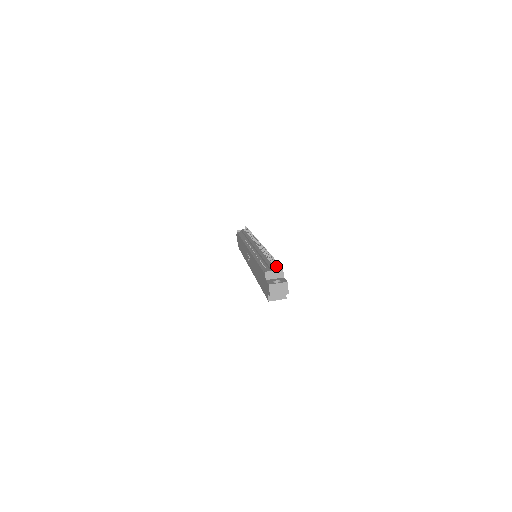
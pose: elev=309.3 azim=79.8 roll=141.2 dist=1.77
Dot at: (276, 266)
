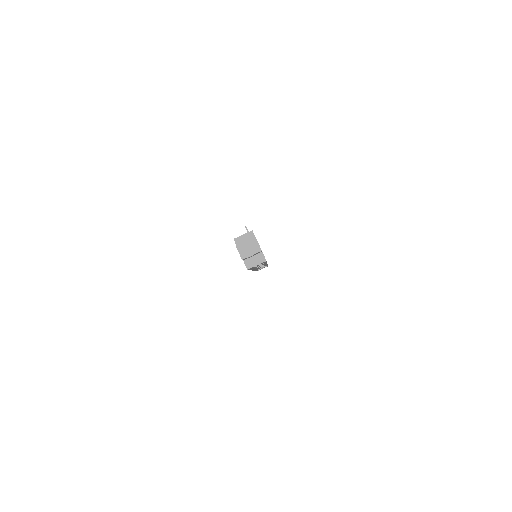
Dot at: occluded
